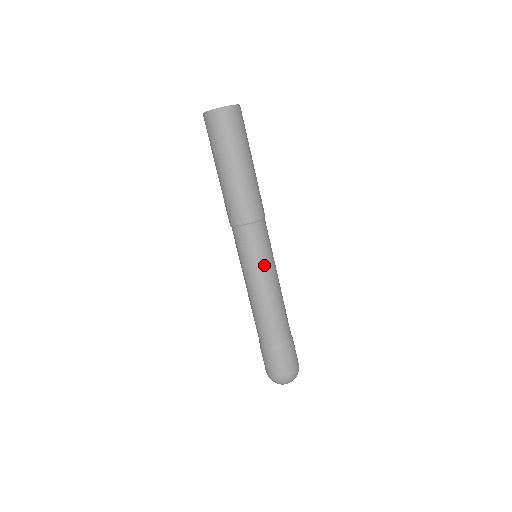
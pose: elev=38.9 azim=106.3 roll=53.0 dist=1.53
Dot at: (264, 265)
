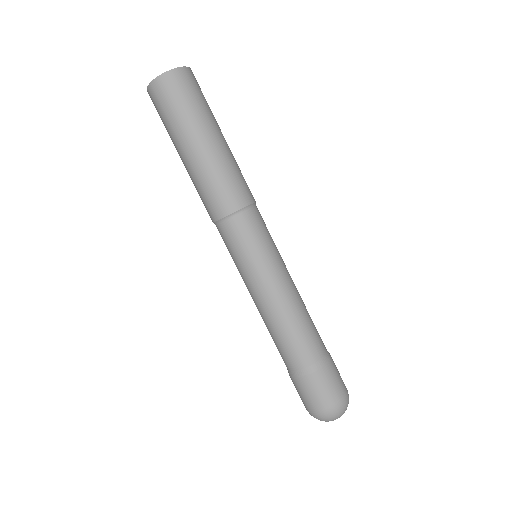
Dot at: (273, 260)
